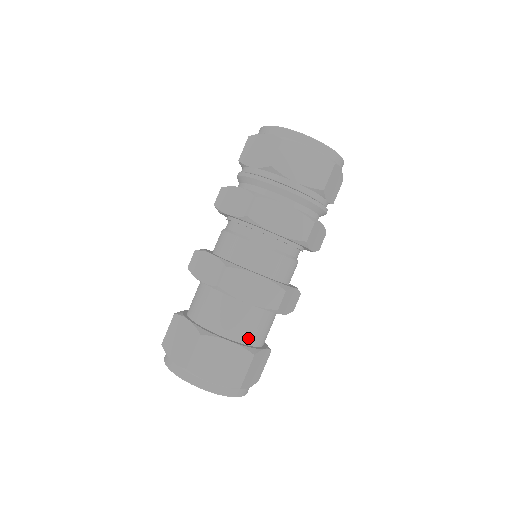
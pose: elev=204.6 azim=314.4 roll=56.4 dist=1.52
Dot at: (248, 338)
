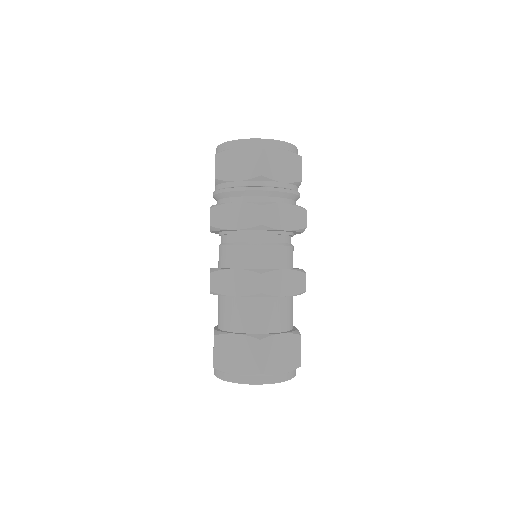
Dot at: (255, 327)
